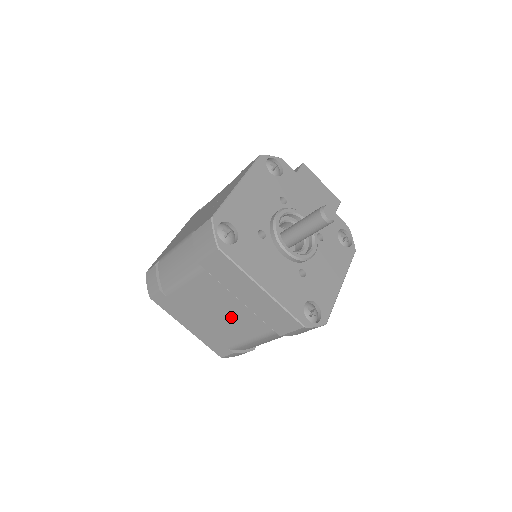
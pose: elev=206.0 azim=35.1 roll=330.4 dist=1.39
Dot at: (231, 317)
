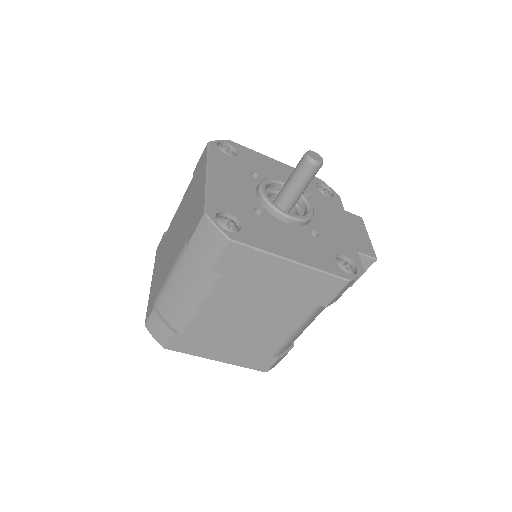
Dot at: (177, 238)
